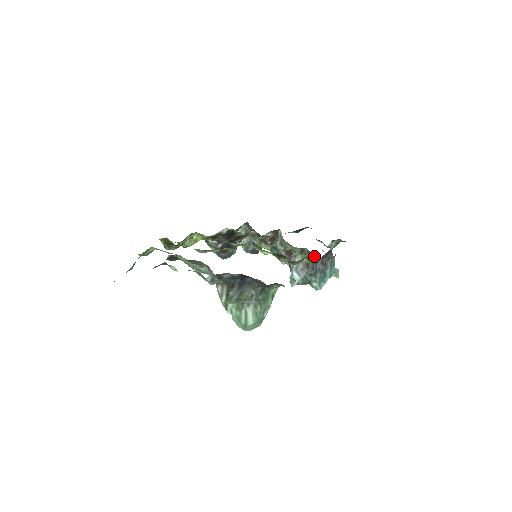
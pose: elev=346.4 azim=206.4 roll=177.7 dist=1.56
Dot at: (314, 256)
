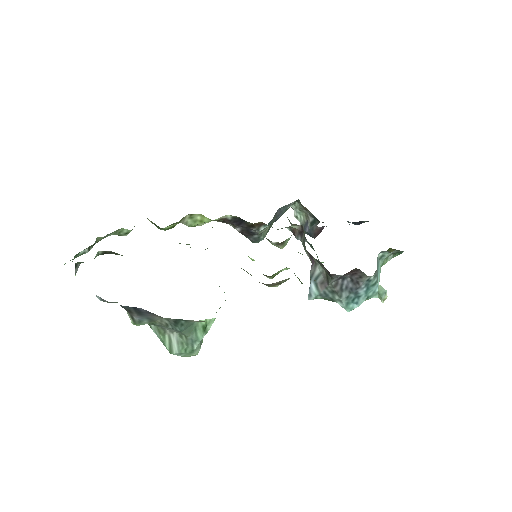
Dot at: occluded
